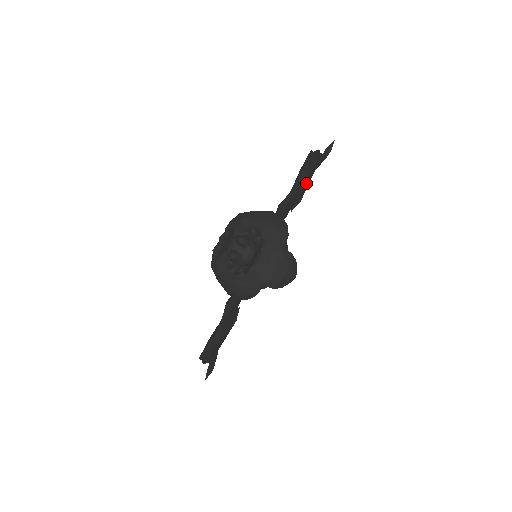
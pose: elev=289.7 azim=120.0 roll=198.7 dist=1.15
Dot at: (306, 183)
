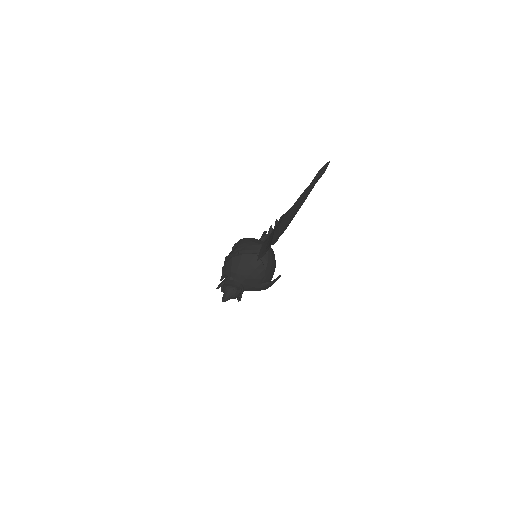
Dot at: occluded
